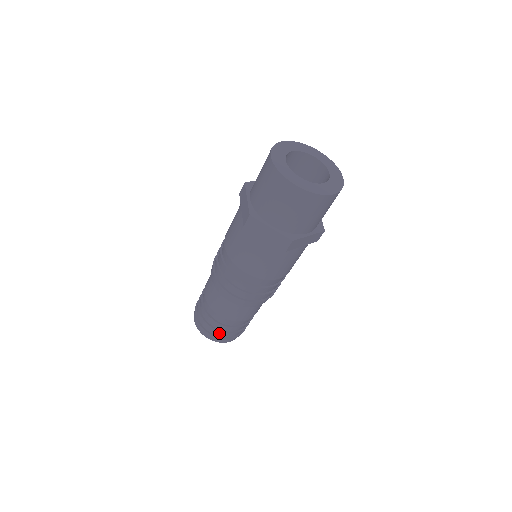
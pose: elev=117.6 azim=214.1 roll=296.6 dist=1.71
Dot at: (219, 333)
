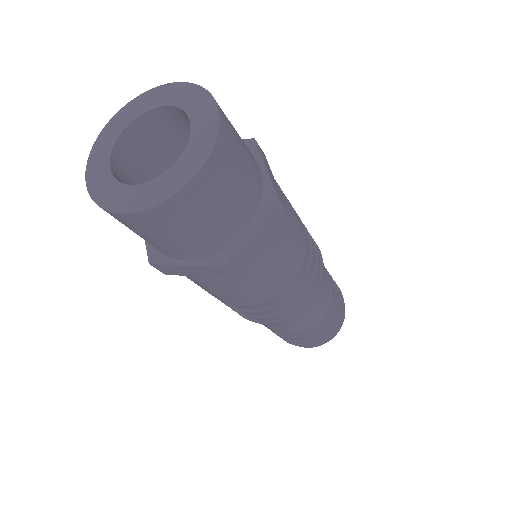
Dot at: (307, 343)
